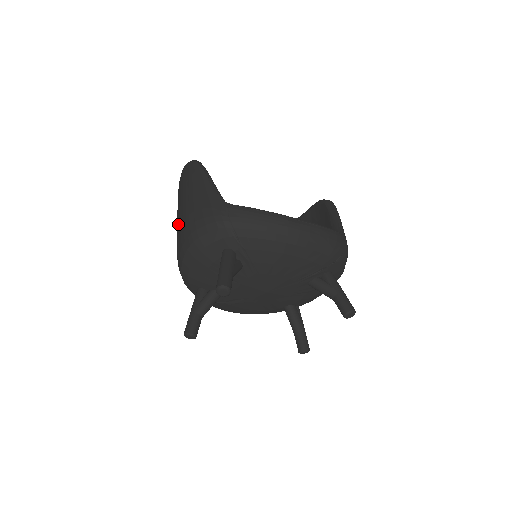
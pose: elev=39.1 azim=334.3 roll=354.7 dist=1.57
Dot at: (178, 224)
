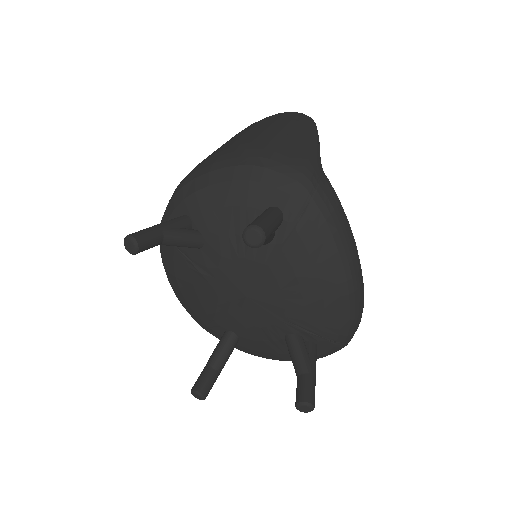
Dot at: (236, 141)
